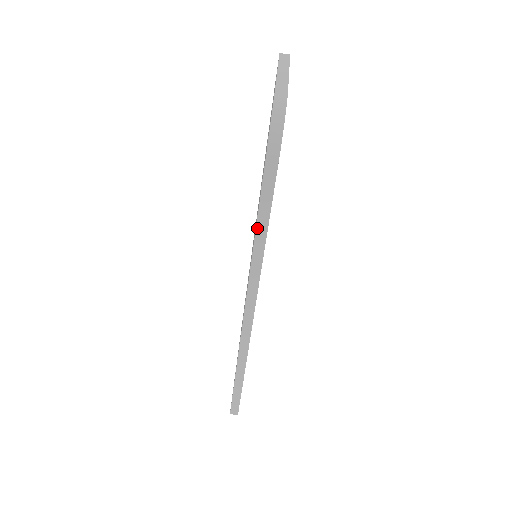
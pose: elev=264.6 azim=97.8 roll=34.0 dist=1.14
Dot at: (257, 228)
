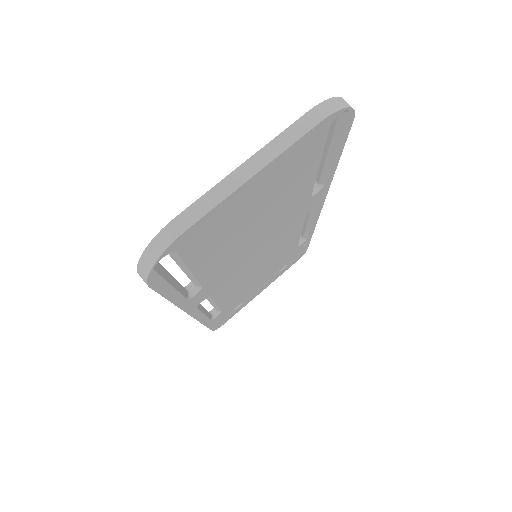
Dot at: occluded
